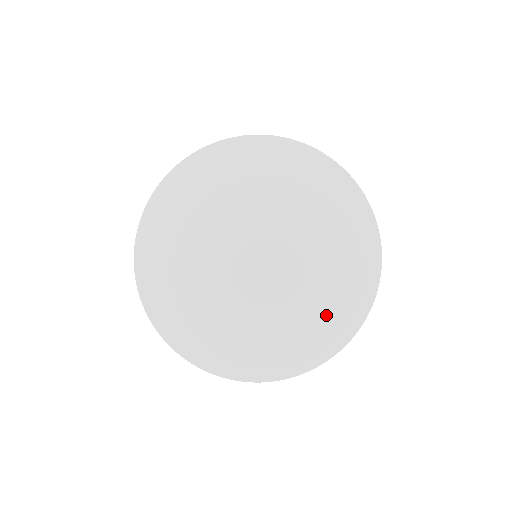
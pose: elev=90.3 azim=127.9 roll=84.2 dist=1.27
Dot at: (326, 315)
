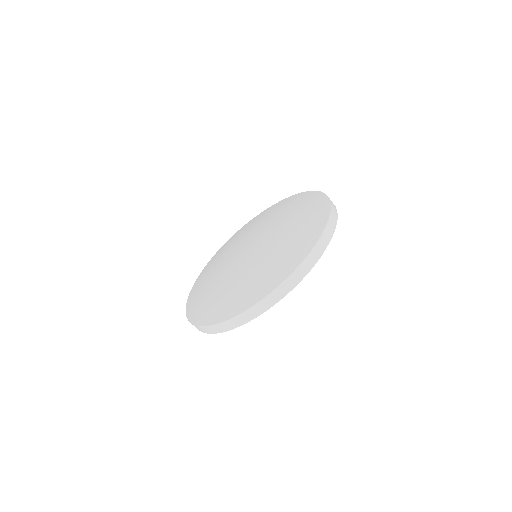
Dot at: (289, 250)
